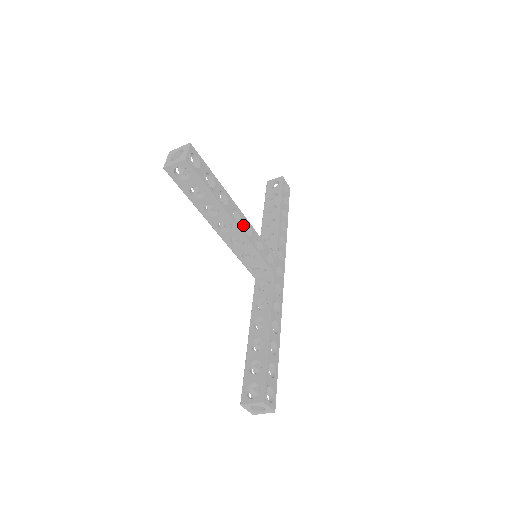
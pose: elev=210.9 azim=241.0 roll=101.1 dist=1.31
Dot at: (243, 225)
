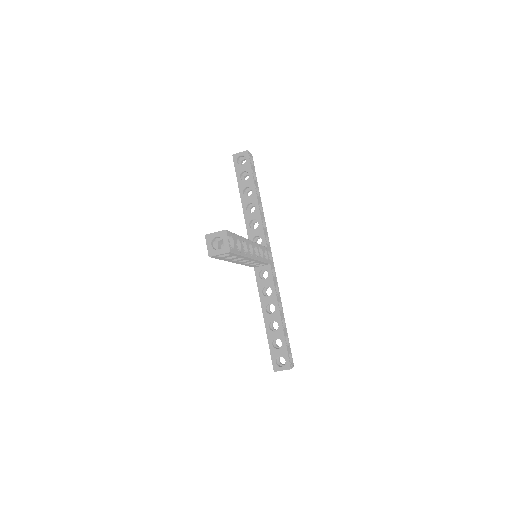
Dot at: (254, 251)
